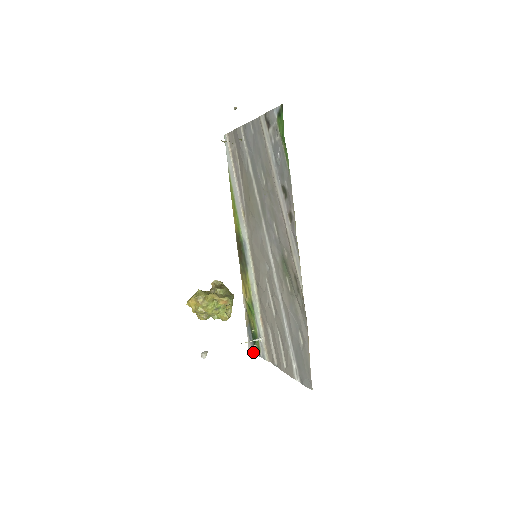
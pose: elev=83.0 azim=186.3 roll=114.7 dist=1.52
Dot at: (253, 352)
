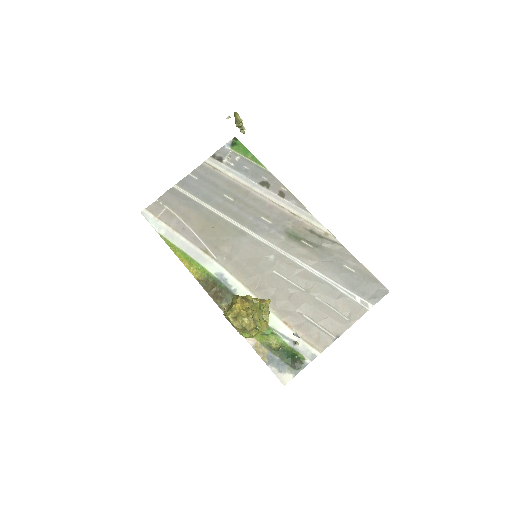
Dot at: (293, 376)
